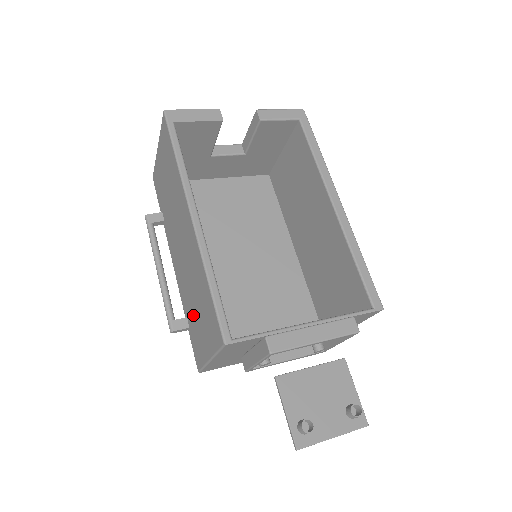
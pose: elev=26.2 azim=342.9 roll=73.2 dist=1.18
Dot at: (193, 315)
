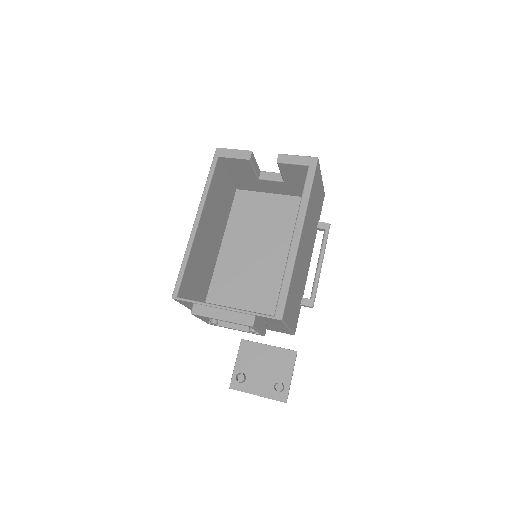
Dot at: occluded
